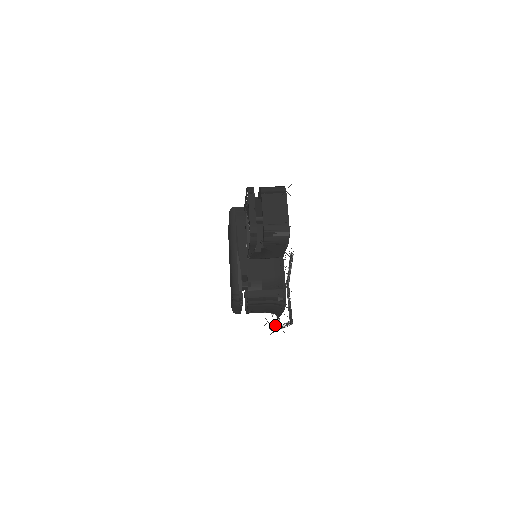
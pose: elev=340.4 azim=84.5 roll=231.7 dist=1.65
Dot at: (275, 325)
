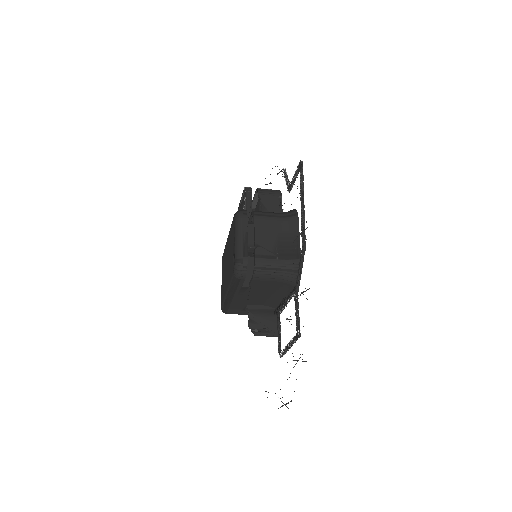
Dot at: (295, 239)
